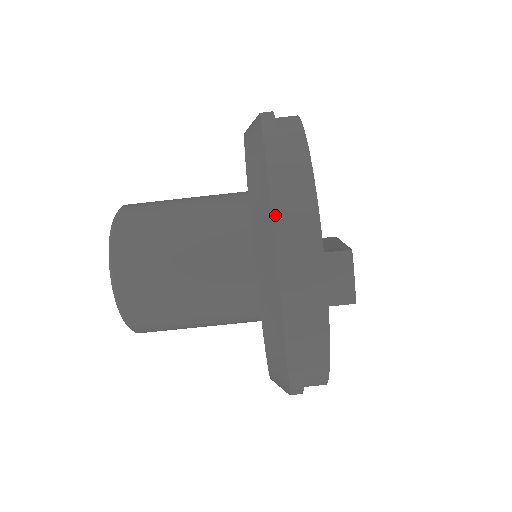
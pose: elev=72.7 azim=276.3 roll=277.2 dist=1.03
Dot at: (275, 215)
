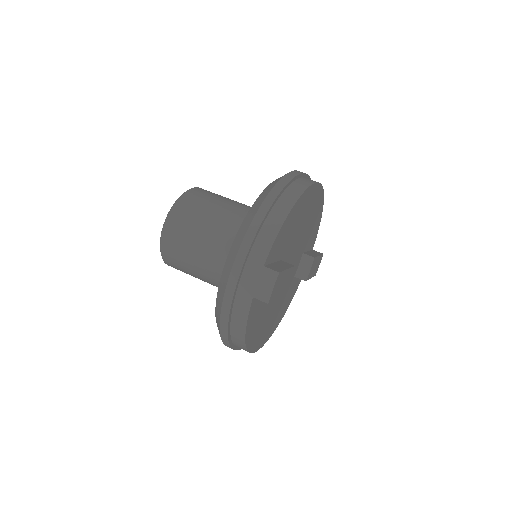
Dot at: (248, 232)
